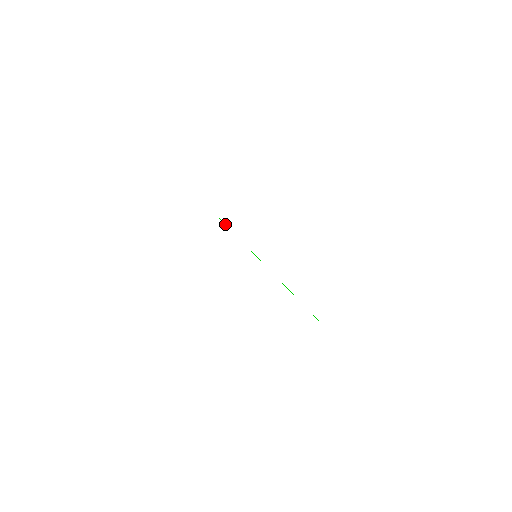
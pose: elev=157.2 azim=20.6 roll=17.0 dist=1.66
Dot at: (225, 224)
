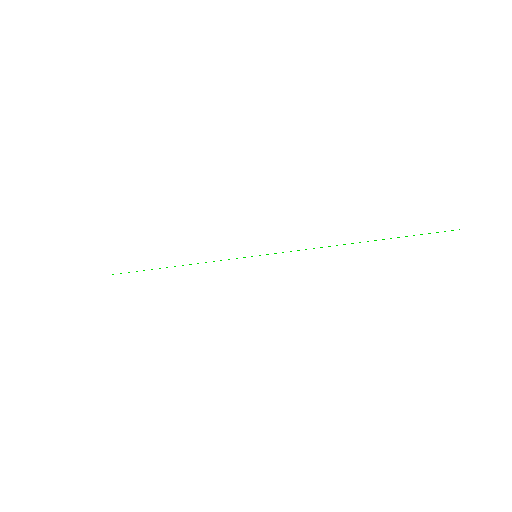
Dot at: occluded
